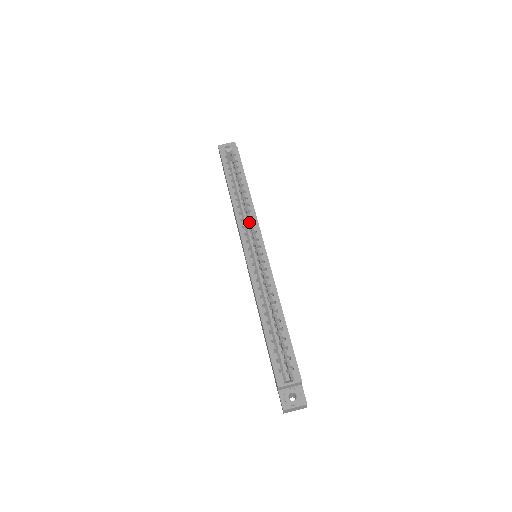
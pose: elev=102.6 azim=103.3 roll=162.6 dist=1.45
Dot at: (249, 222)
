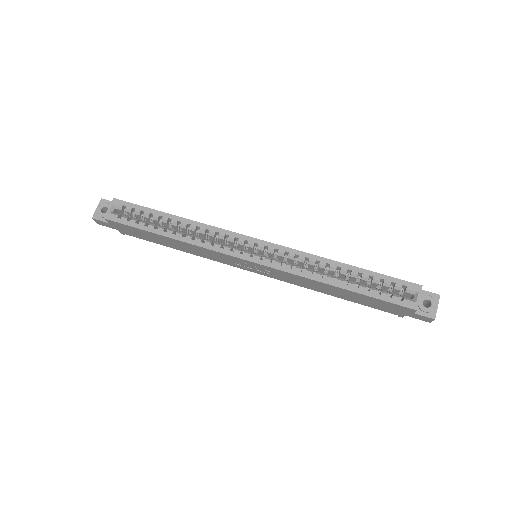
Dot at: (218, 239)
